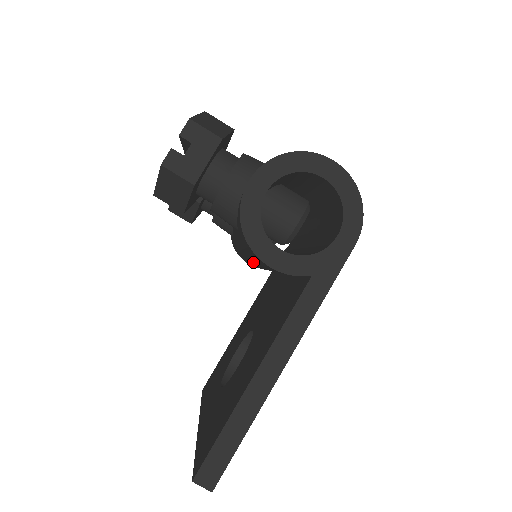
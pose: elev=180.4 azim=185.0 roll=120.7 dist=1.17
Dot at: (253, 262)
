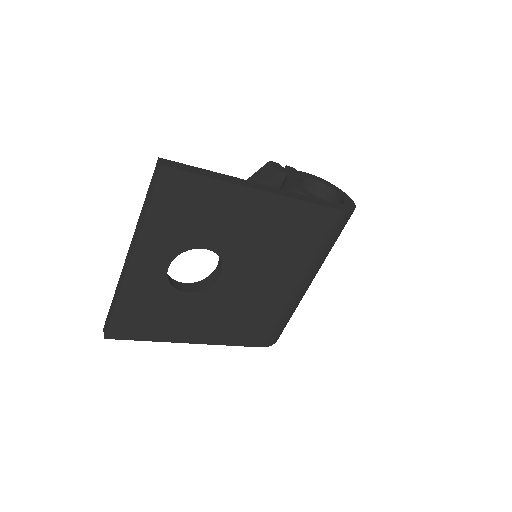
Dot at: occluded
